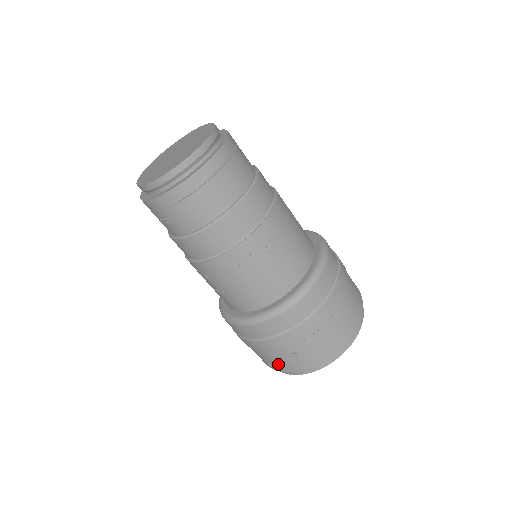
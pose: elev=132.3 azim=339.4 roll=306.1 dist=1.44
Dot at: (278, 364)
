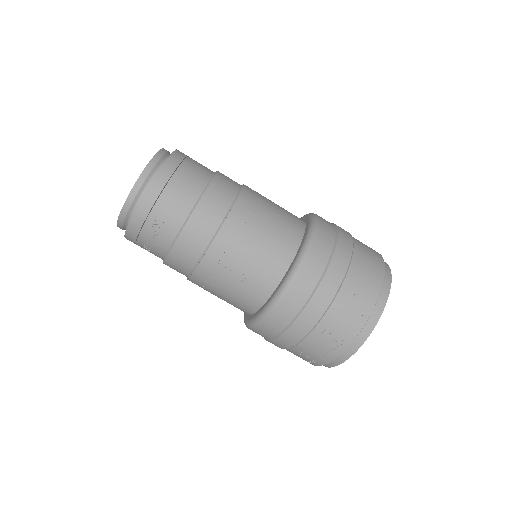
Dot at: (345, 327)
